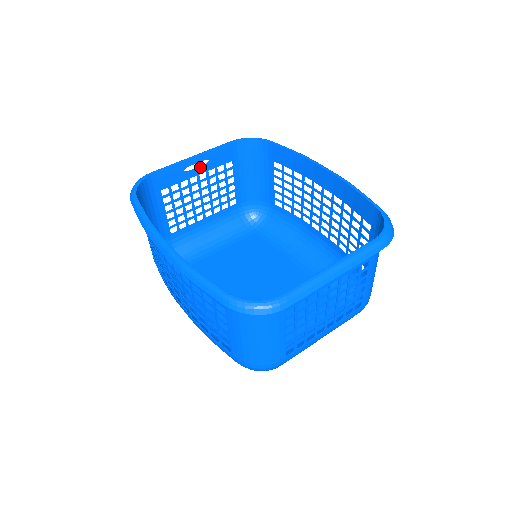
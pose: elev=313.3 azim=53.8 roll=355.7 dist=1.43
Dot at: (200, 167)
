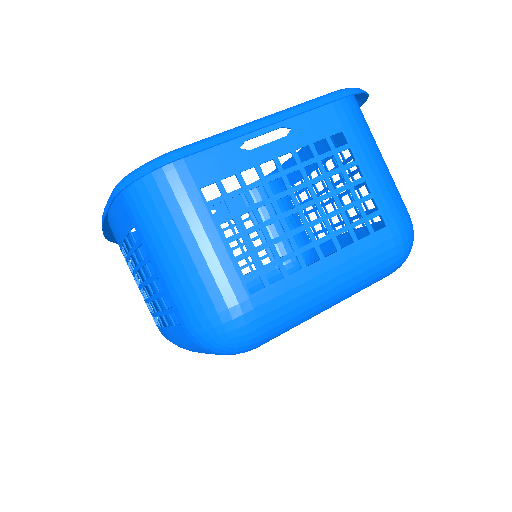
Dot at: occluded
